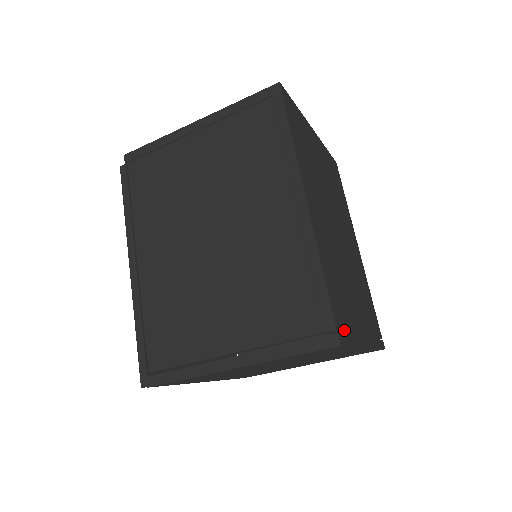
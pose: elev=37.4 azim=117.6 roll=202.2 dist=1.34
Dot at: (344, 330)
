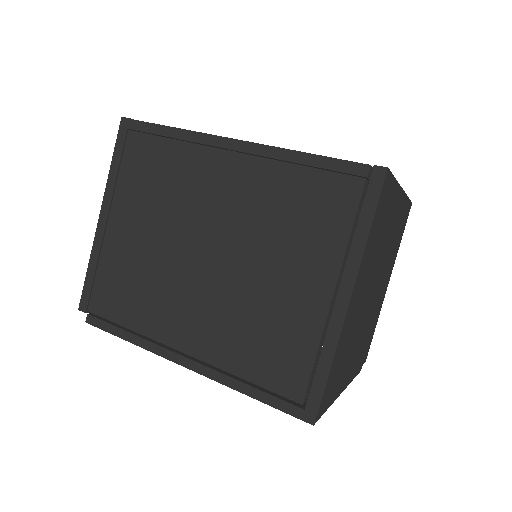
Dot at: occluded
